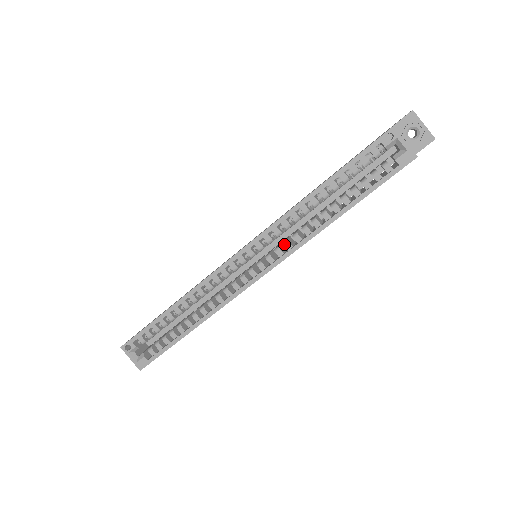
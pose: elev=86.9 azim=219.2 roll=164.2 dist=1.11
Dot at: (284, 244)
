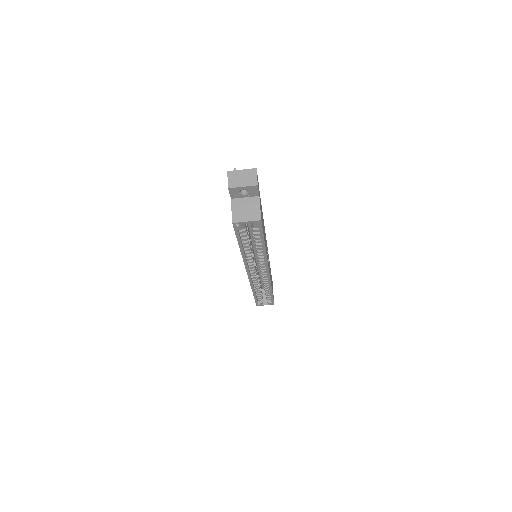
Dot at: (260, 262)
